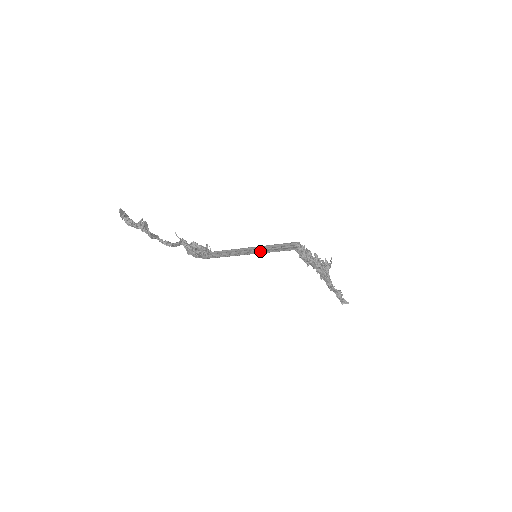
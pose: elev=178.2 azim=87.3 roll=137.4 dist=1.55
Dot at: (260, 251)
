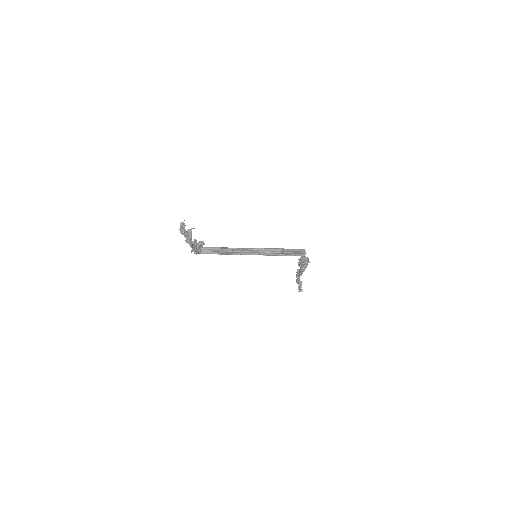
Dot at: (264, 253)
